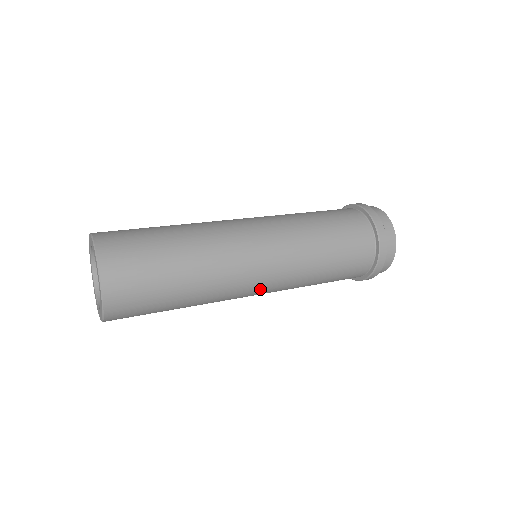
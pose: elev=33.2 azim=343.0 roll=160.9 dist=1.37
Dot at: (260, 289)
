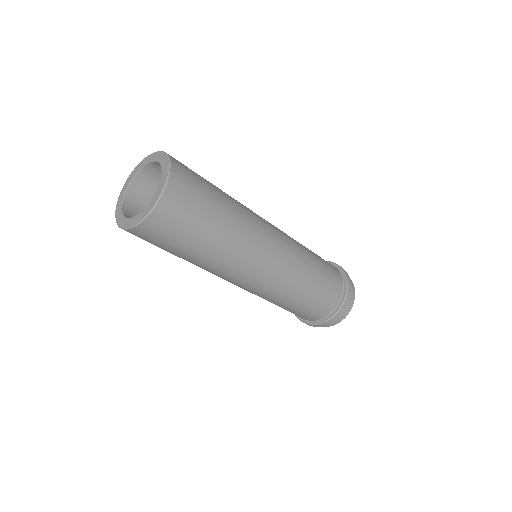
Dot at: (257, 279)
